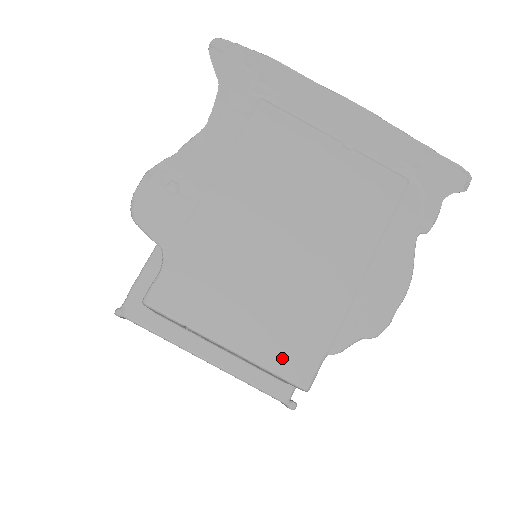
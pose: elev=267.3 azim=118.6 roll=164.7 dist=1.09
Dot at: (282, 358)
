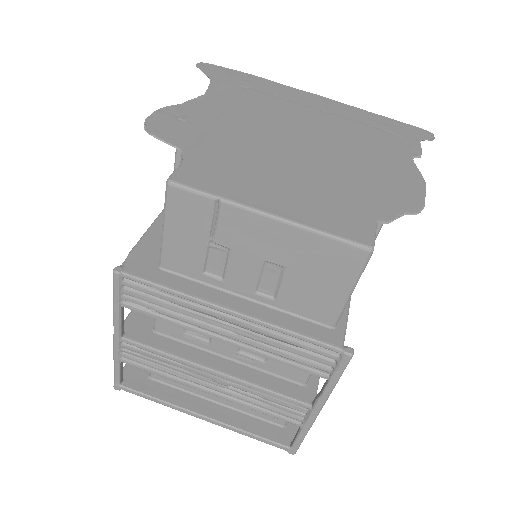
Dot at: (333, 223)
